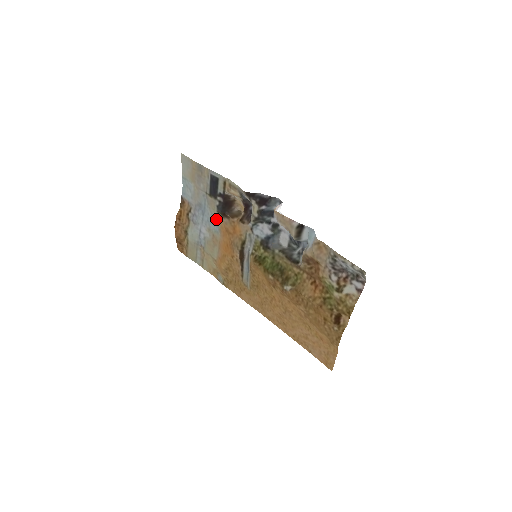
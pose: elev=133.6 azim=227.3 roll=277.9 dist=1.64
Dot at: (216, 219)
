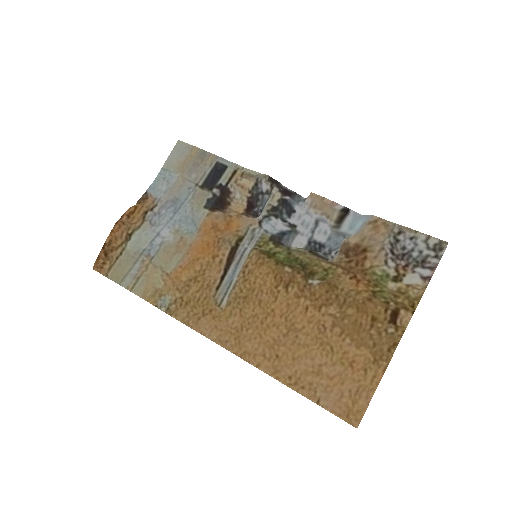
Dot at: (198, 216)
